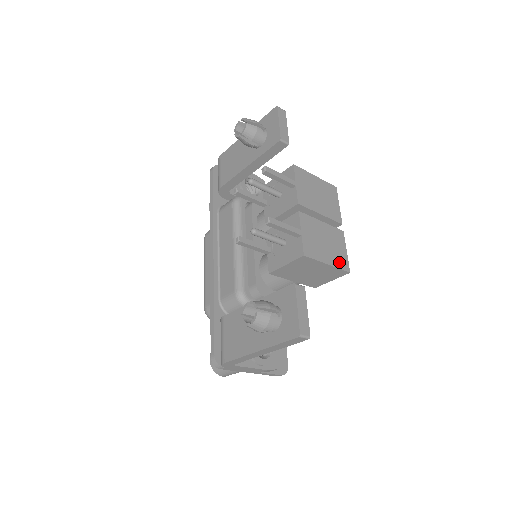
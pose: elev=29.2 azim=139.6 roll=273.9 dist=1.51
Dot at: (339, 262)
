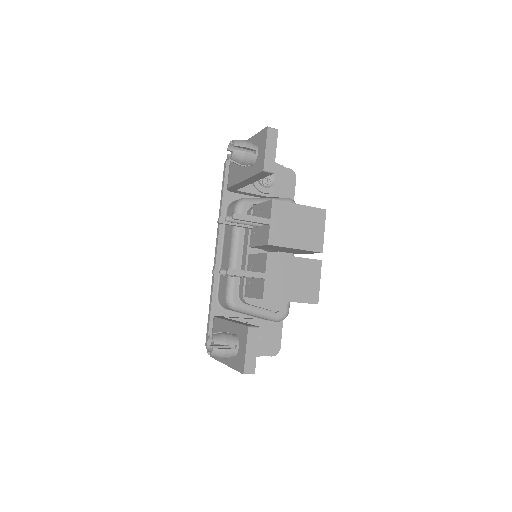
Dot at: (306, 296)
